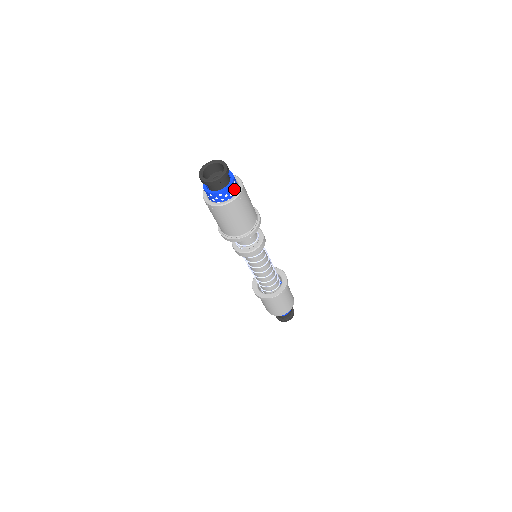
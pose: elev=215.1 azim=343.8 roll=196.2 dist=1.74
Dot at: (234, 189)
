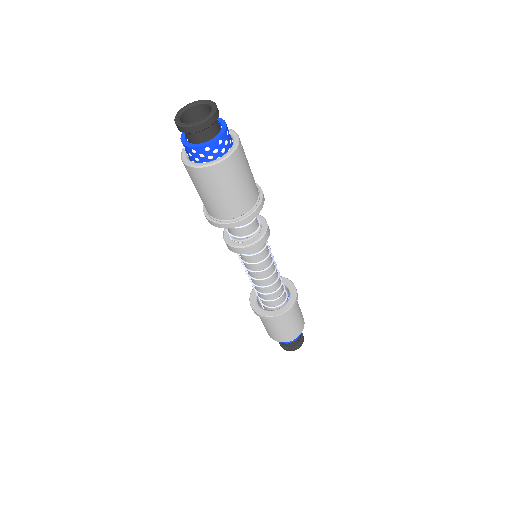
Dot at: (227, 143)
